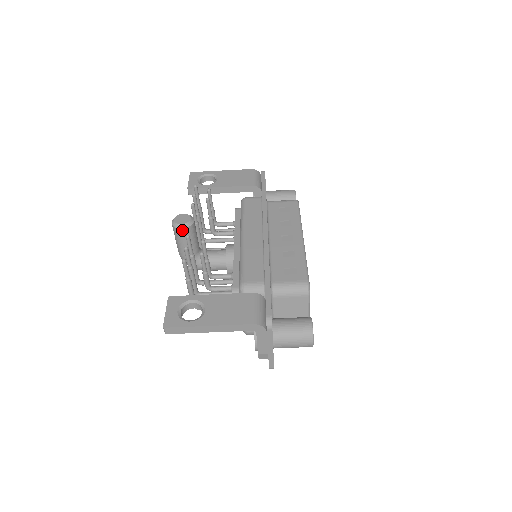
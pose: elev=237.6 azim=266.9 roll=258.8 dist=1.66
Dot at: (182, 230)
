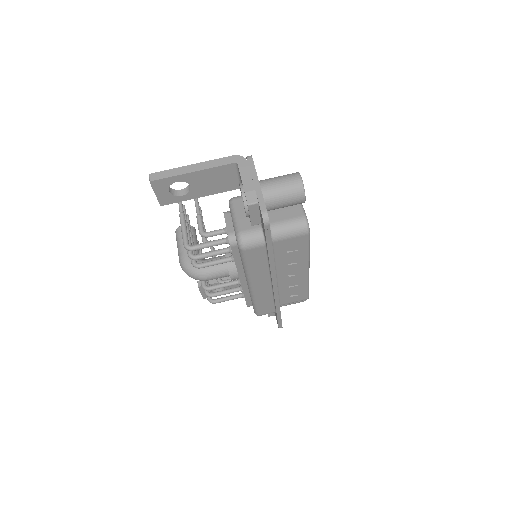
Dot at: occluded
